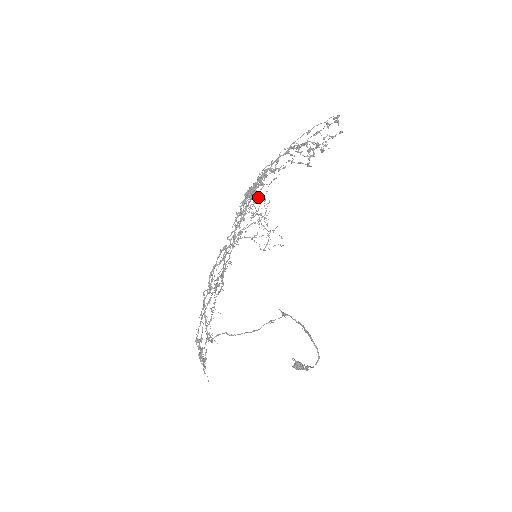
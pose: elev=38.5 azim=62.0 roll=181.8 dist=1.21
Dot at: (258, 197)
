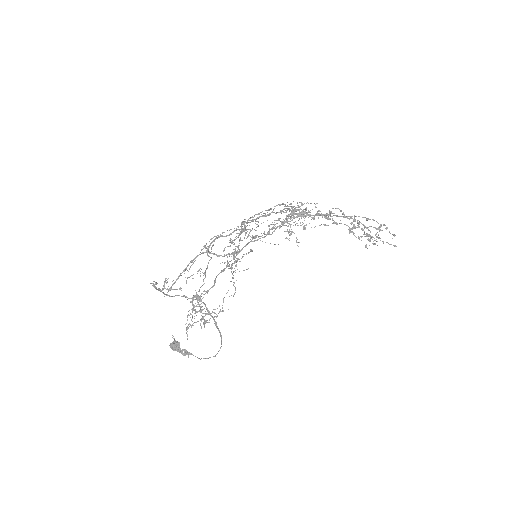
Dot at: occluded
